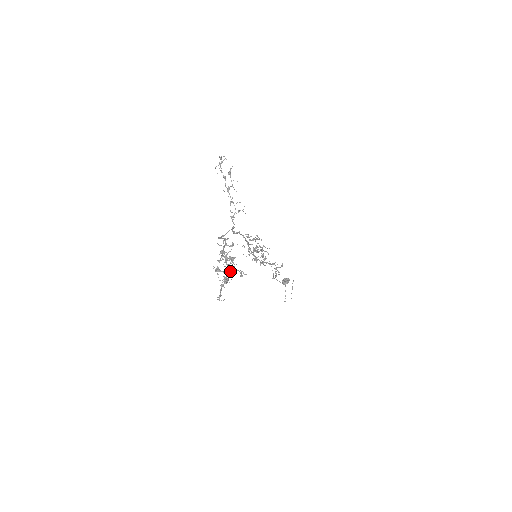
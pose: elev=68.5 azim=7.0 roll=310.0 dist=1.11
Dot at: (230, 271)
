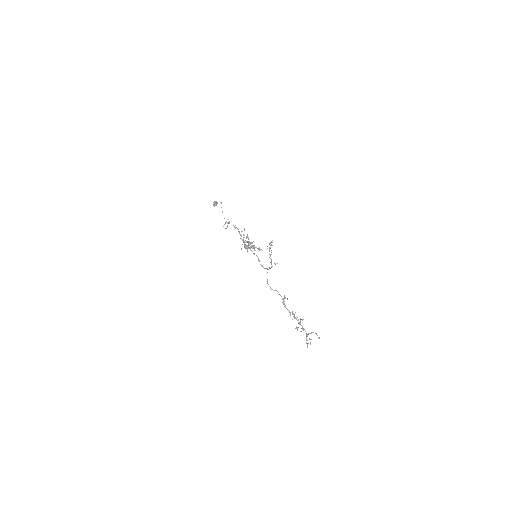
Dot at: occluded
